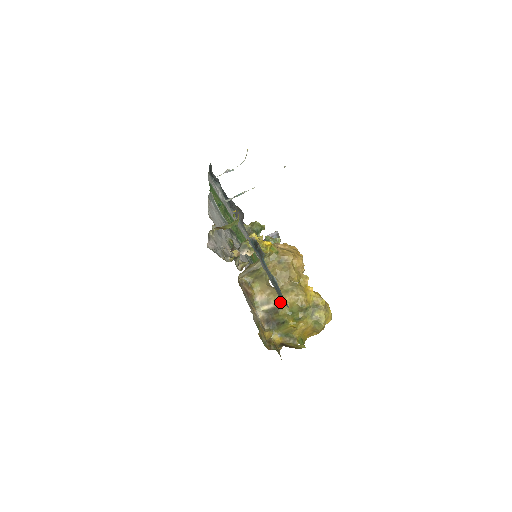
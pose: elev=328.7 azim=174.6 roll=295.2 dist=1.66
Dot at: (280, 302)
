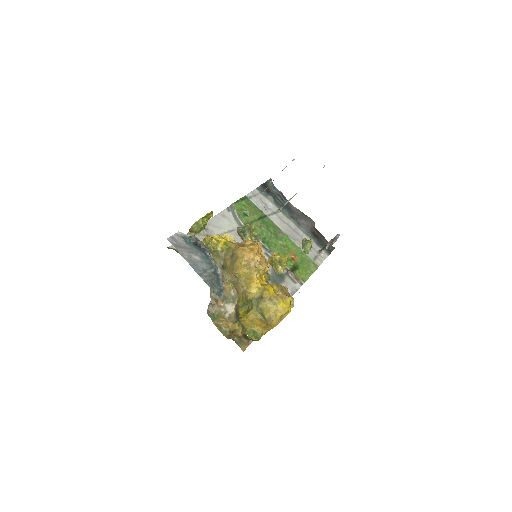
Dot at: (238, 295)
